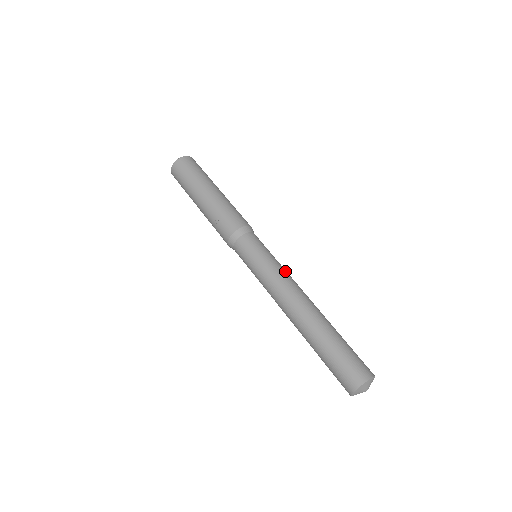
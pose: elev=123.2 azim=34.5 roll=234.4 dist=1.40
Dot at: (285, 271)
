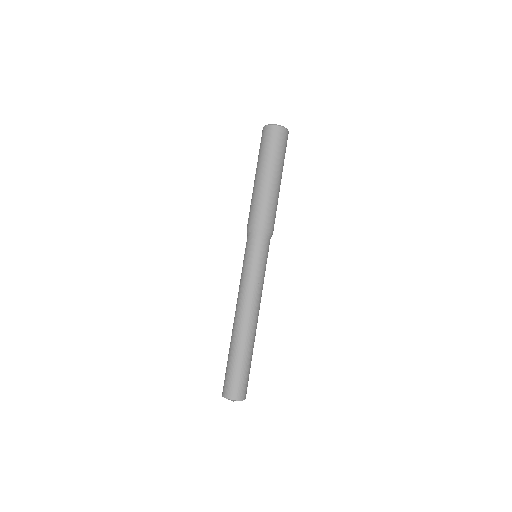
Dot at: (260, 287)
